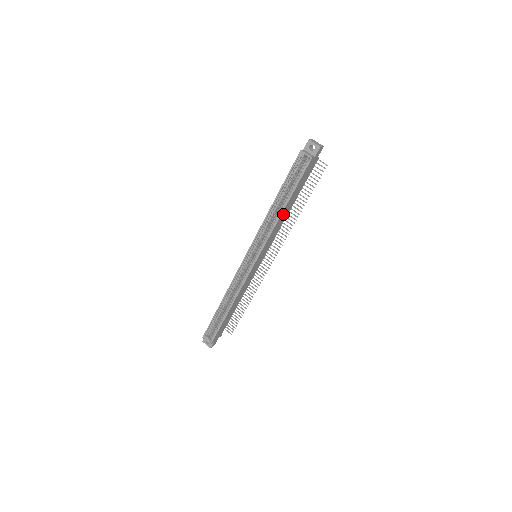
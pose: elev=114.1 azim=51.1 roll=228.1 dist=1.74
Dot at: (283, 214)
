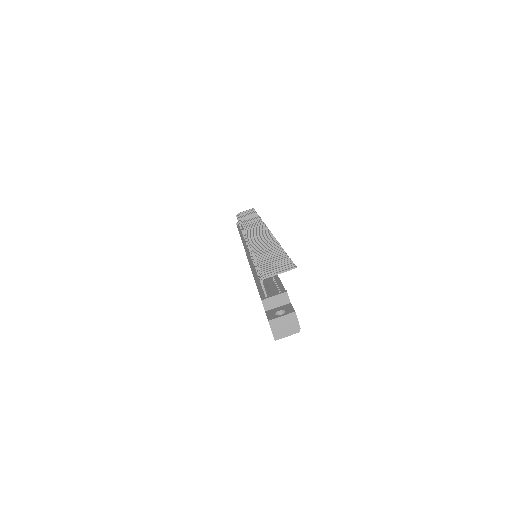
Dot at: occluded
